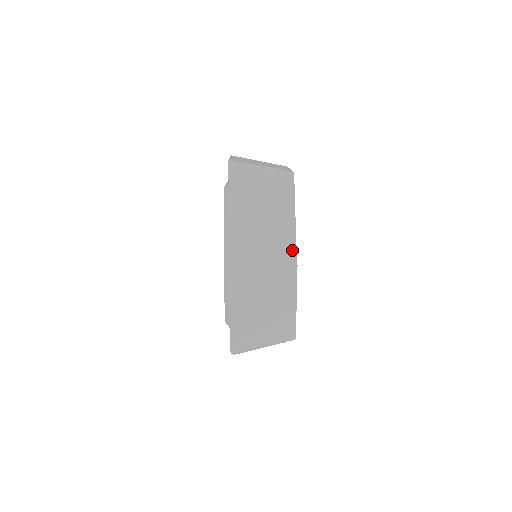
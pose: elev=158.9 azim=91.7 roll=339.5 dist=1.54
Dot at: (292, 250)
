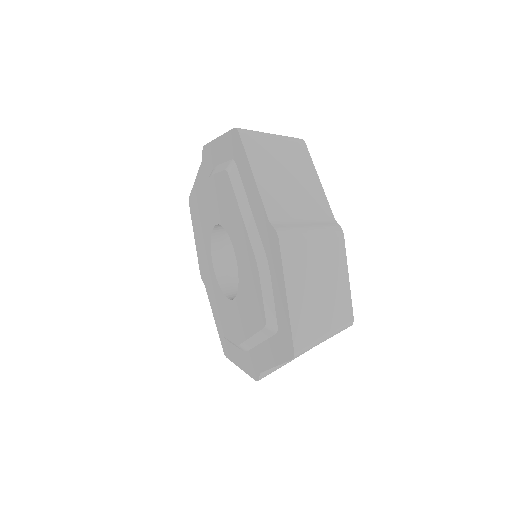
Dot at: (330, 218)
